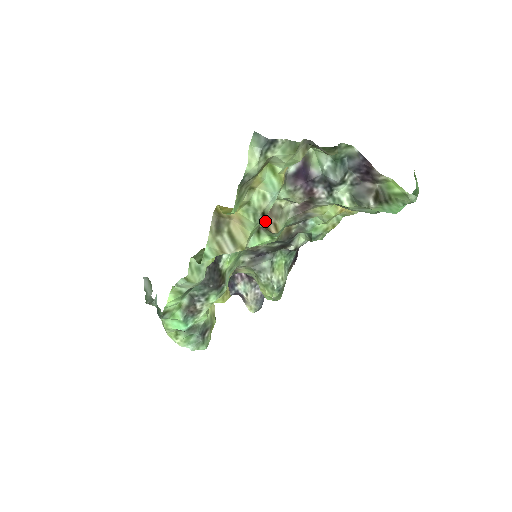
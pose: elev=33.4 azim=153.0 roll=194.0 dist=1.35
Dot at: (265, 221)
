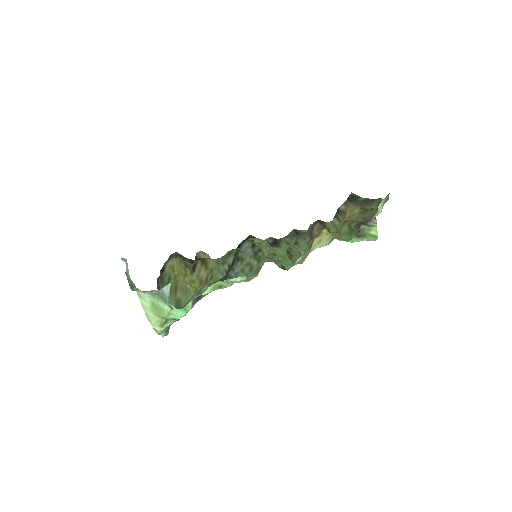
Dot at: (312, 239)
